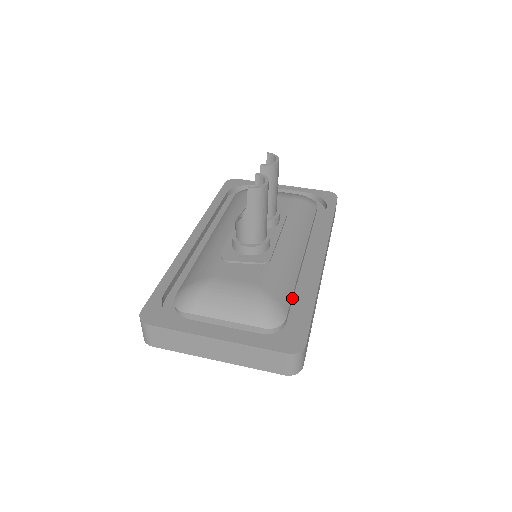
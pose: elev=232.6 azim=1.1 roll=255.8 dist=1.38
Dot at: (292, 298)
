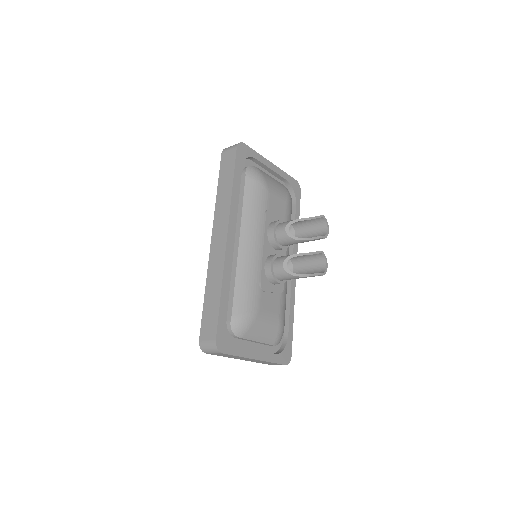
Dot at: occluded
